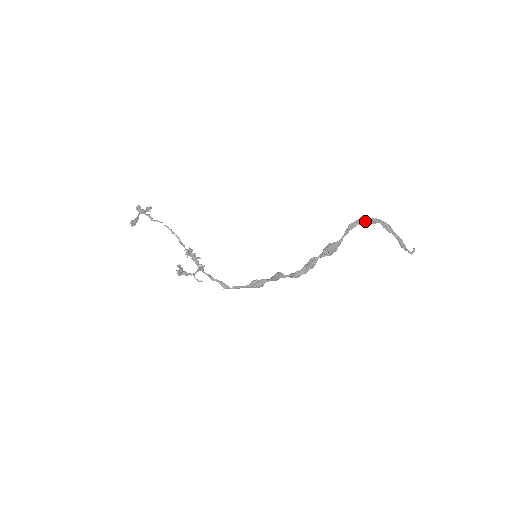
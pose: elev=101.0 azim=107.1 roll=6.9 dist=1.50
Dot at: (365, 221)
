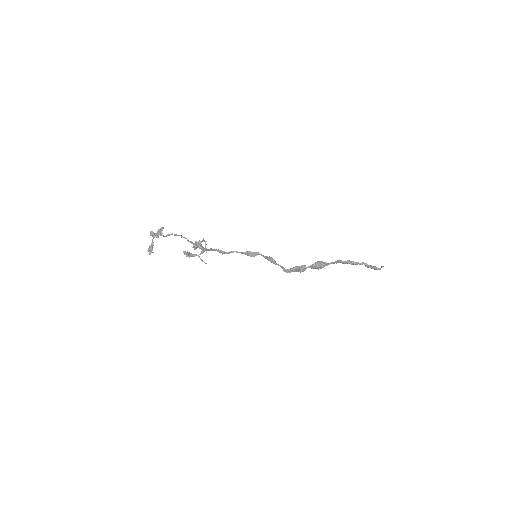
Dot at: (353, 264)
